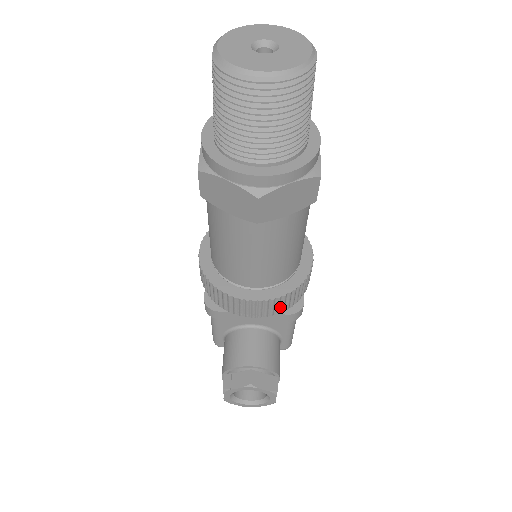
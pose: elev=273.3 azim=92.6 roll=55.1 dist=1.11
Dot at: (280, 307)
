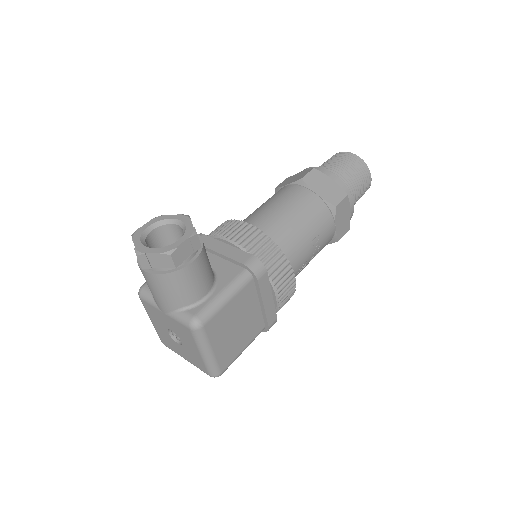
Dot at: (253, 246)
